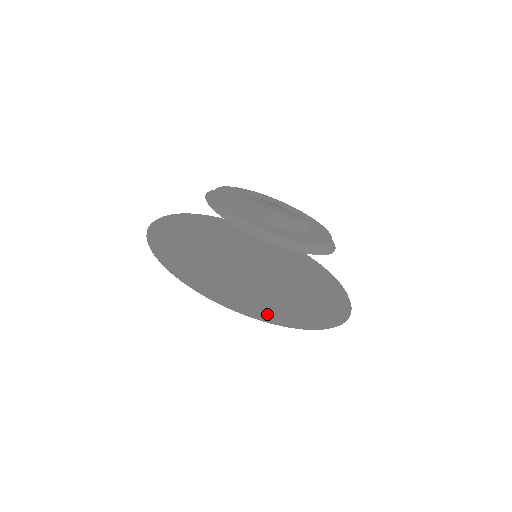
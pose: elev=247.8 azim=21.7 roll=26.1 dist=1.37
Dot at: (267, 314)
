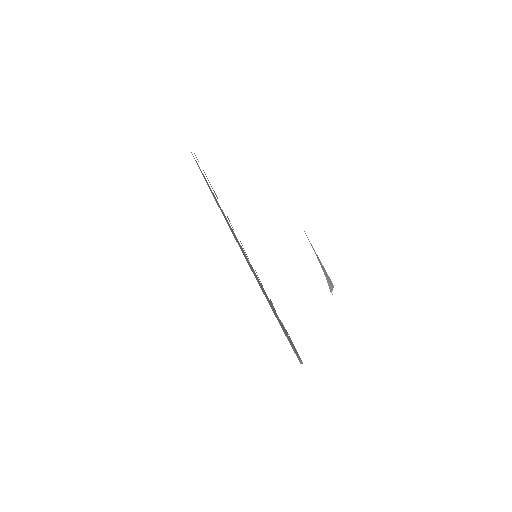
Dot at: occluded
